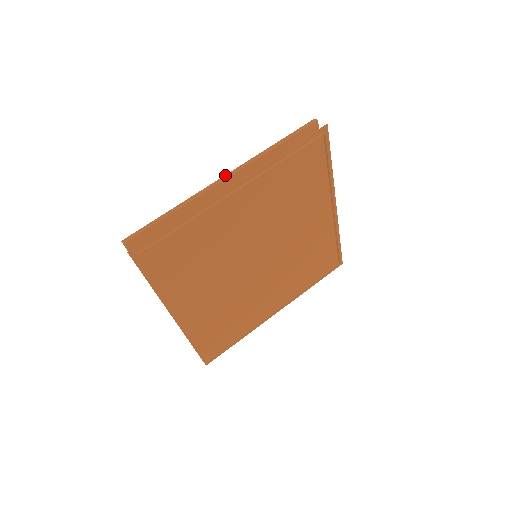
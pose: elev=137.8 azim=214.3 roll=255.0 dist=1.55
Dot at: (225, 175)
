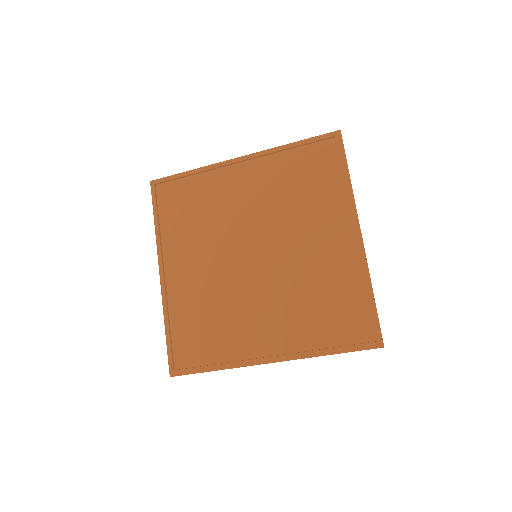
Dot at: occluded
